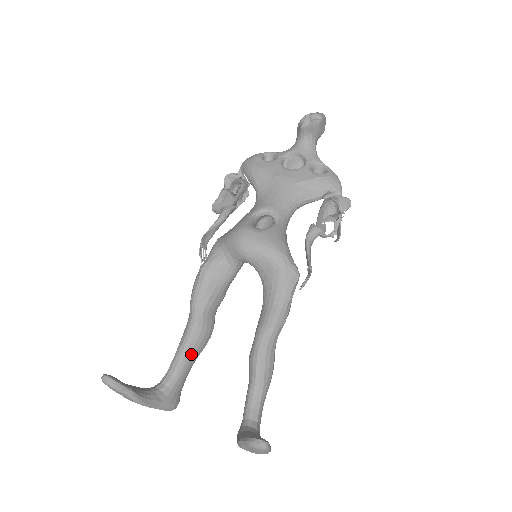
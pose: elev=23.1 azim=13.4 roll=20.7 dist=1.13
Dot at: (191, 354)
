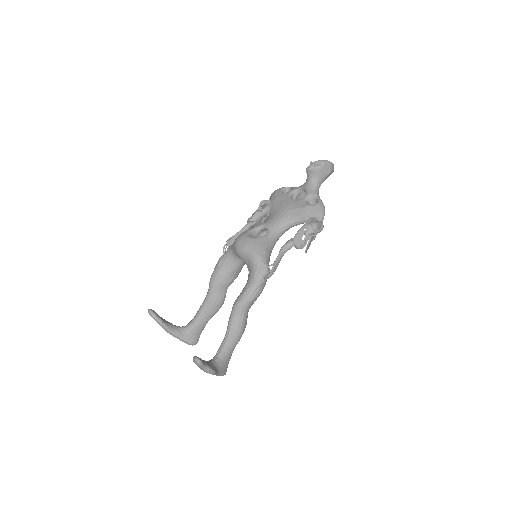
Dot at: (206, 312)
